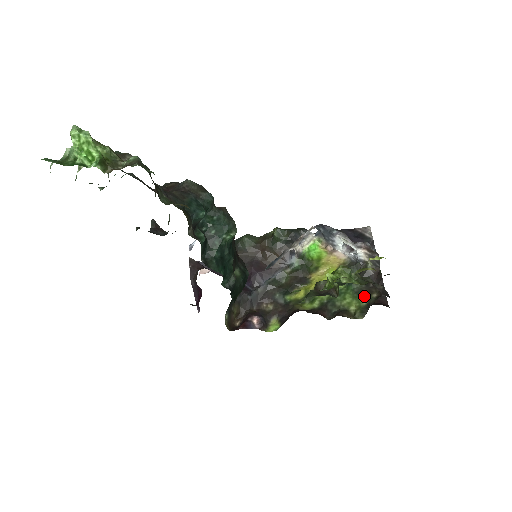
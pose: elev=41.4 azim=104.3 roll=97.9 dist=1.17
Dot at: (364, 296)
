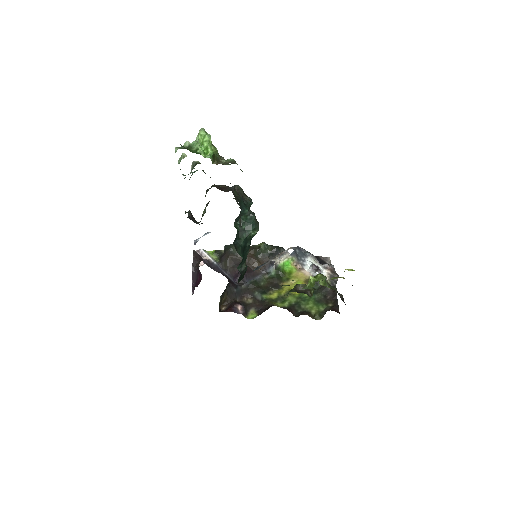
Dot at: (322, 304)
